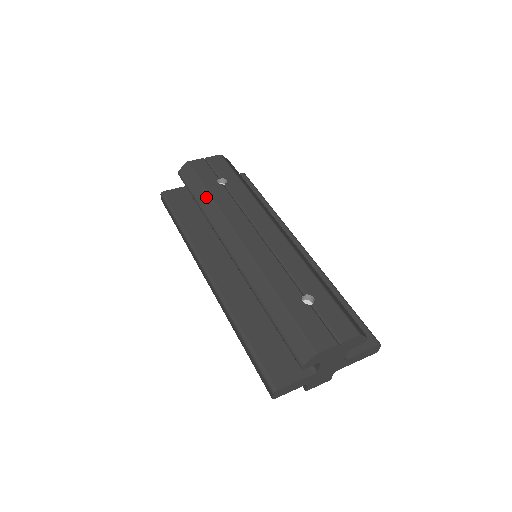
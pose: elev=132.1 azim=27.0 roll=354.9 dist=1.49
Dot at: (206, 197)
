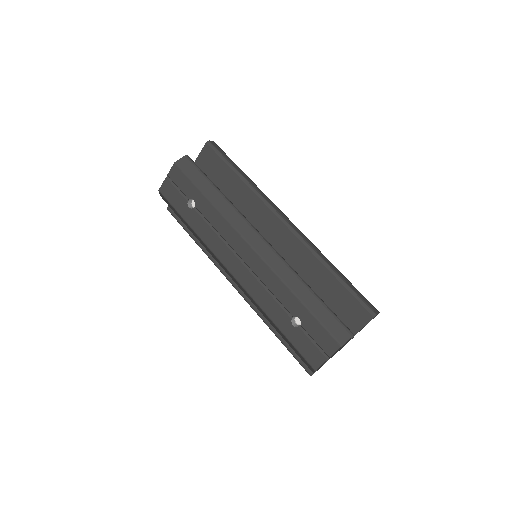
Dot at: (191, 229)
